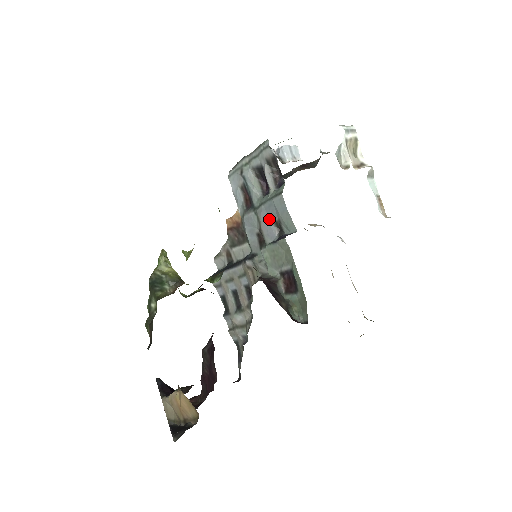
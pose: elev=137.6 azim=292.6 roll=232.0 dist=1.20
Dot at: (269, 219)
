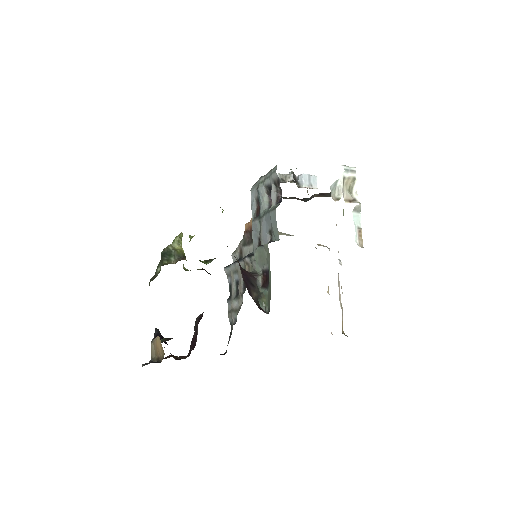
Dot at: (266, 227)
